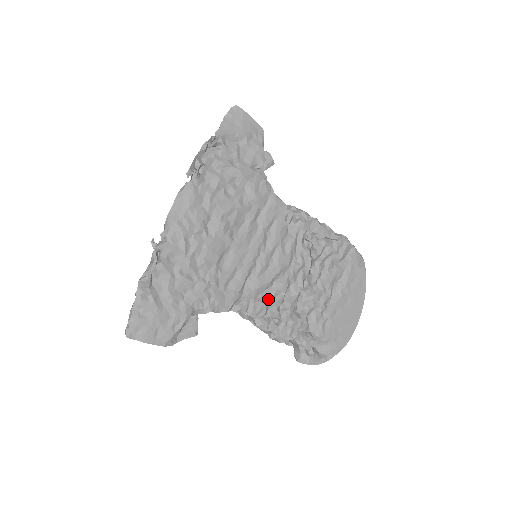
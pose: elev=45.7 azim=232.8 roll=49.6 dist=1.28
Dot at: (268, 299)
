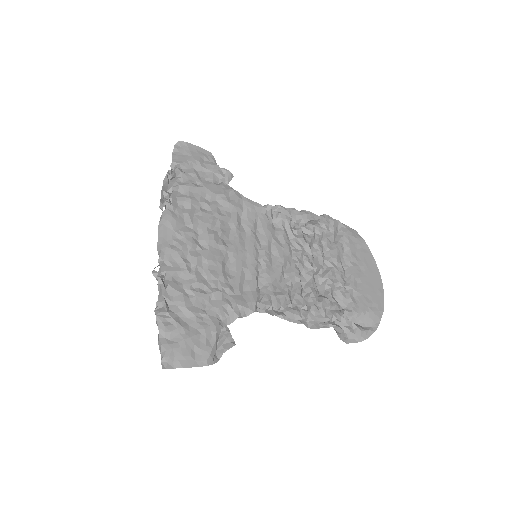
Dot at: (287, 290)
